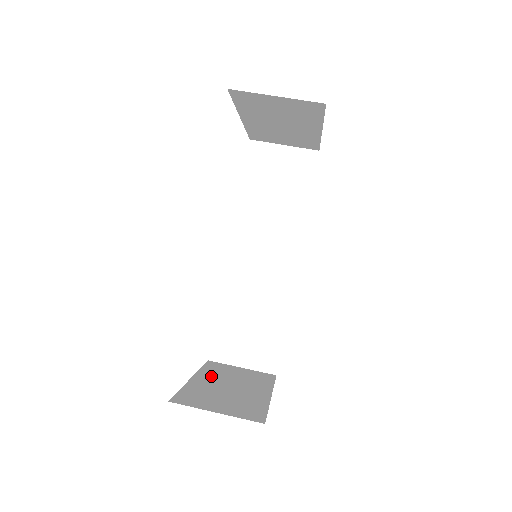
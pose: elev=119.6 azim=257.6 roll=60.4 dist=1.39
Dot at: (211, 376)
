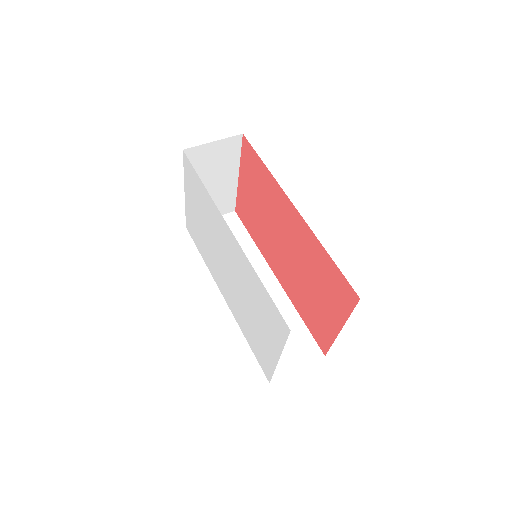
Dot at: occluded
